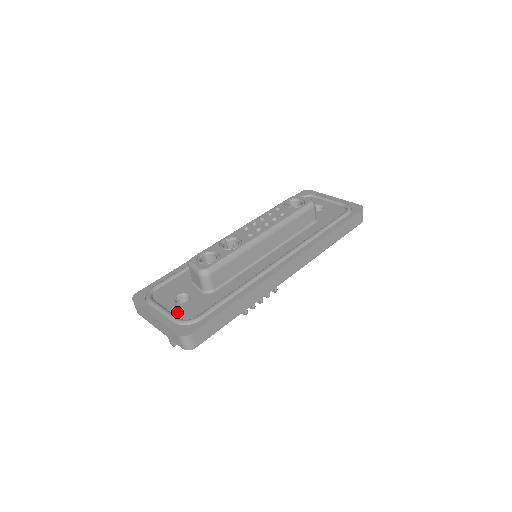
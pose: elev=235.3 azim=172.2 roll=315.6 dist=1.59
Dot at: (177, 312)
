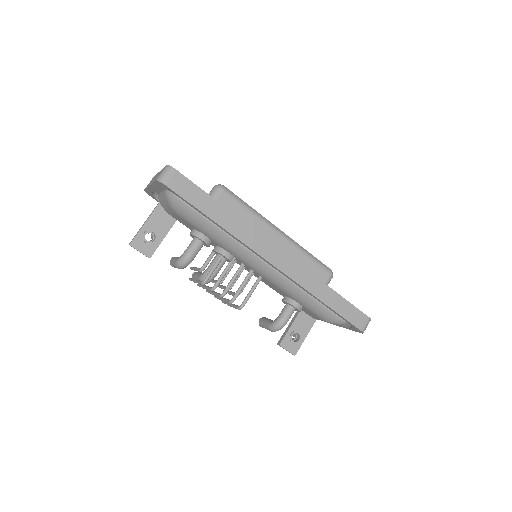
Dot at: occluded
